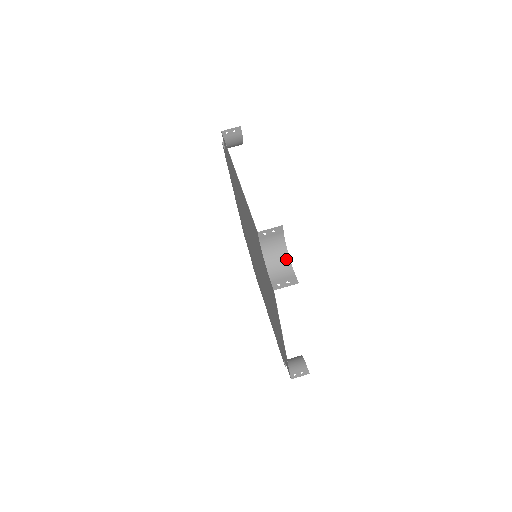
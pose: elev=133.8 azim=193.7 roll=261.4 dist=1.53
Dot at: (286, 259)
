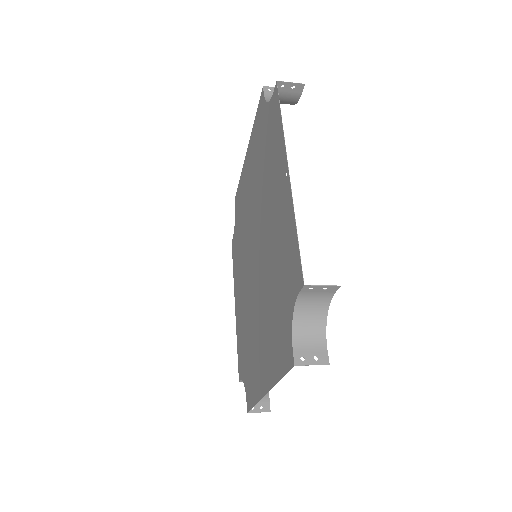
Dot at: (322, 322)
